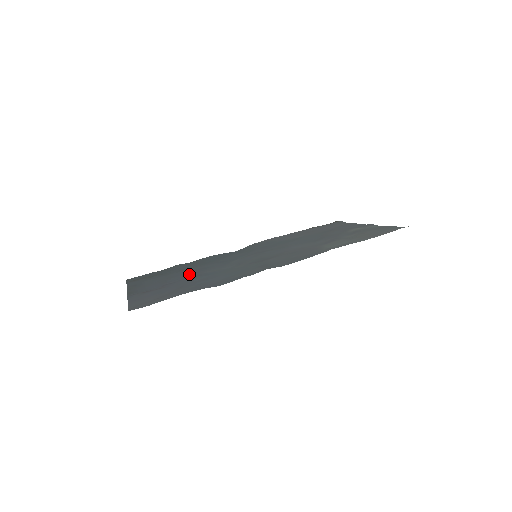
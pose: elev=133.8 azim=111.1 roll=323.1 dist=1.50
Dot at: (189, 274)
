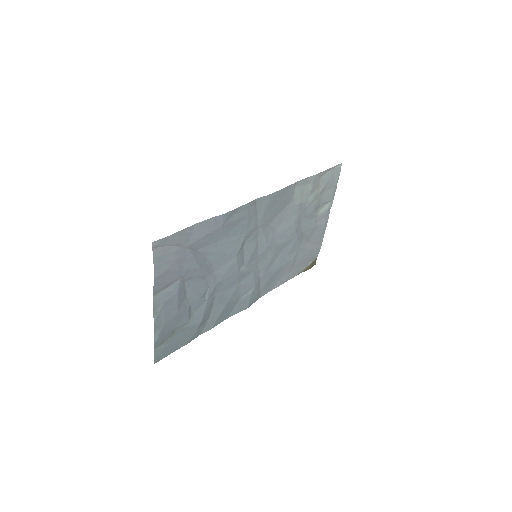
Dot at: (205, 283)
